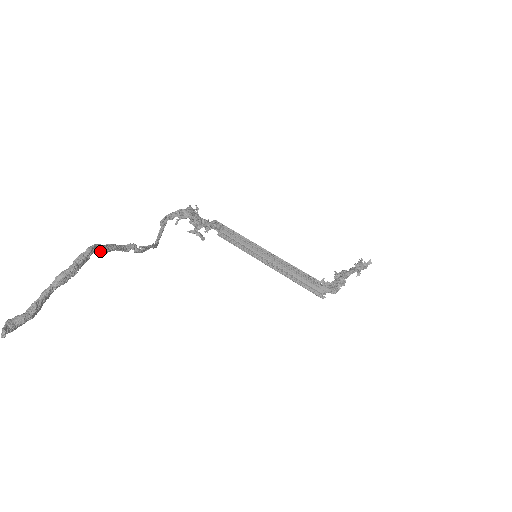
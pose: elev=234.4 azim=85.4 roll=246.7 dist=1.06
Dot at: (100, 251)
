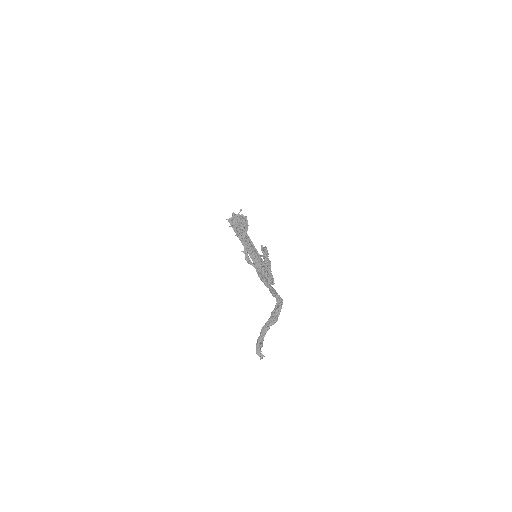
Dot at: (275, 297)
